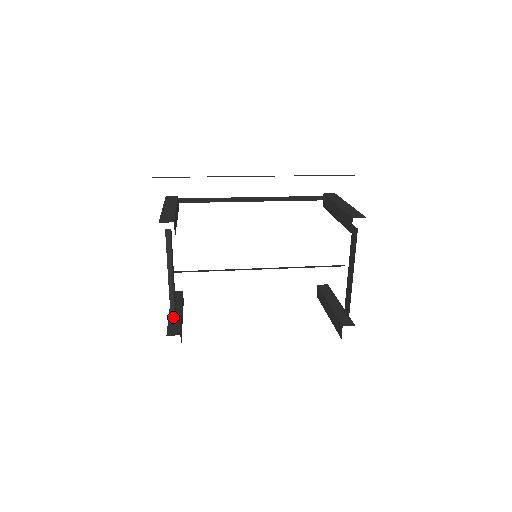
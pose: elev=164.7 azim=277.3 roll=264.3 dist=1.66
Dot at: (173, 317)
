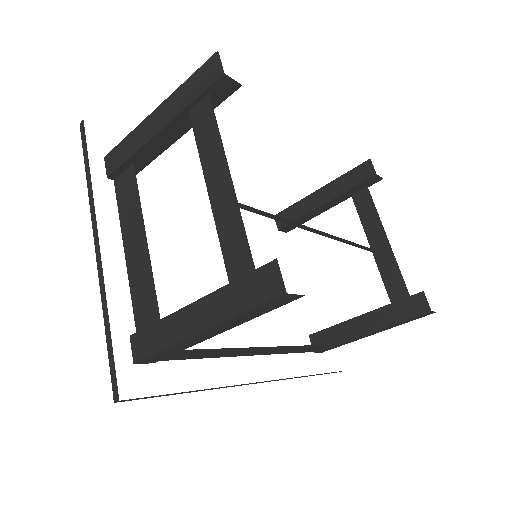
Dot at: (231, 278)
